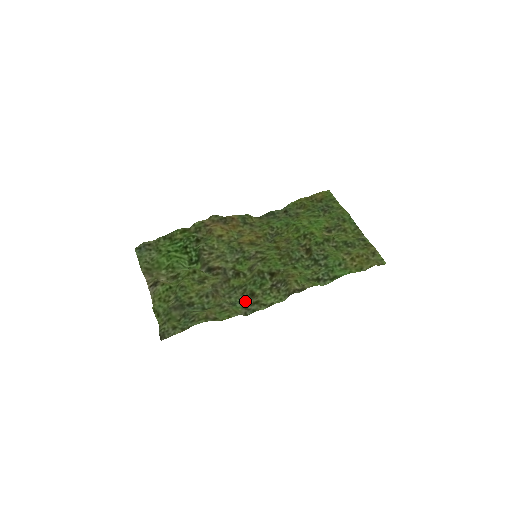
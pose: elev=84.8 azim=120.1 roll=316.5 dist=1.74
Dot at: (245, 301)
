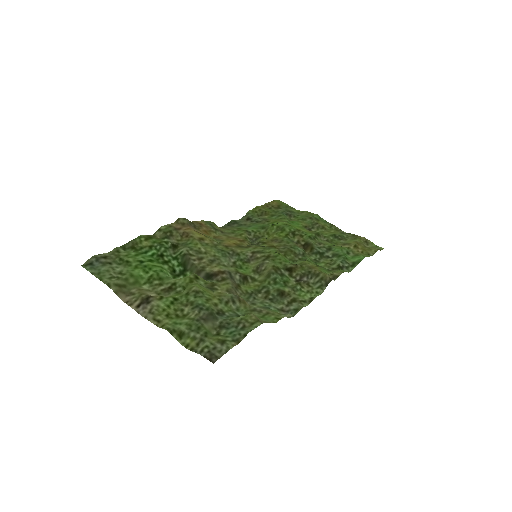
Dot at: (276, 303)
